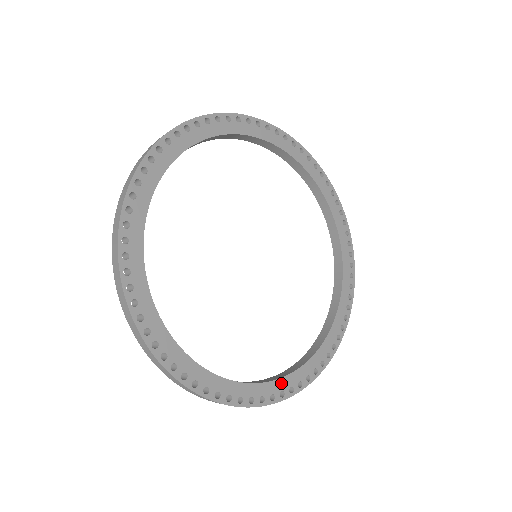
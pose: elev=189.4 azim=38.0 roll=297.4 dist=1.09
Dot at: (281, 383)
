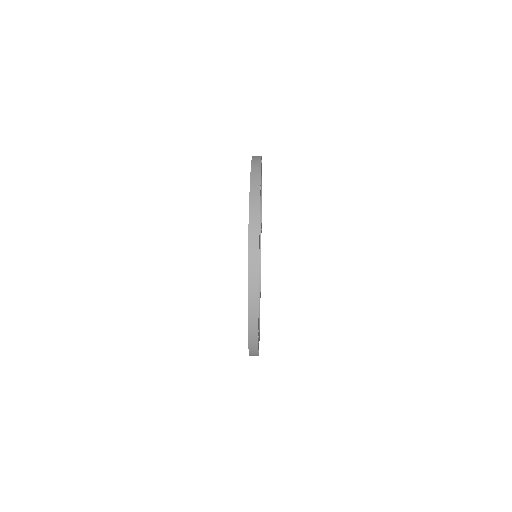
Dot at: occluded
